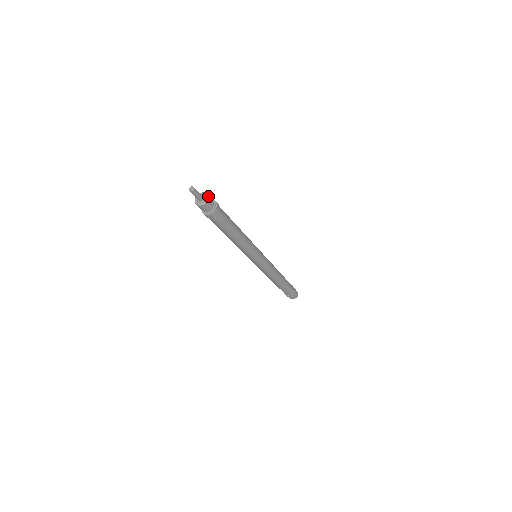
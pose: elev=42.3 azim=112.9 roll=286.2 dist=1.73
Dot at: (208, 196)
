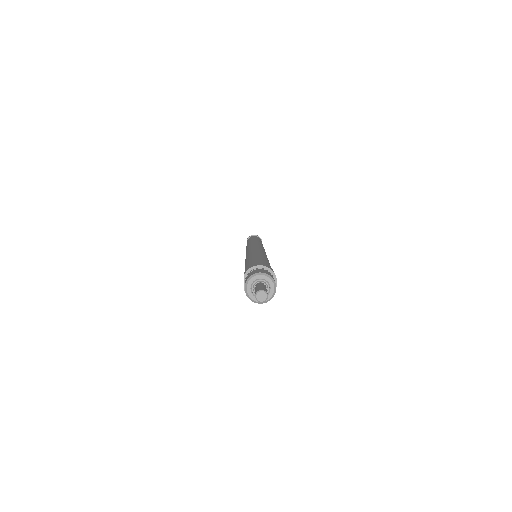
Dot at: occluded
